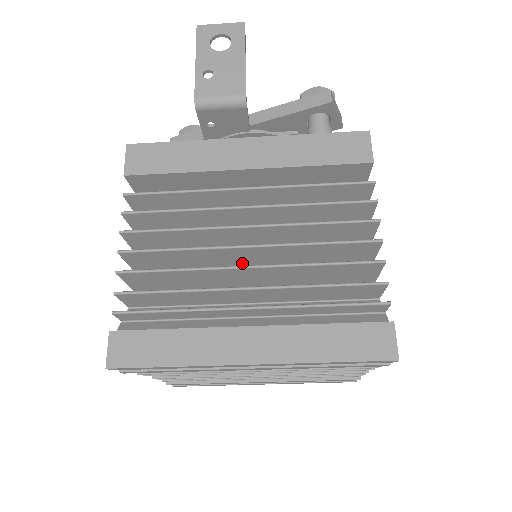
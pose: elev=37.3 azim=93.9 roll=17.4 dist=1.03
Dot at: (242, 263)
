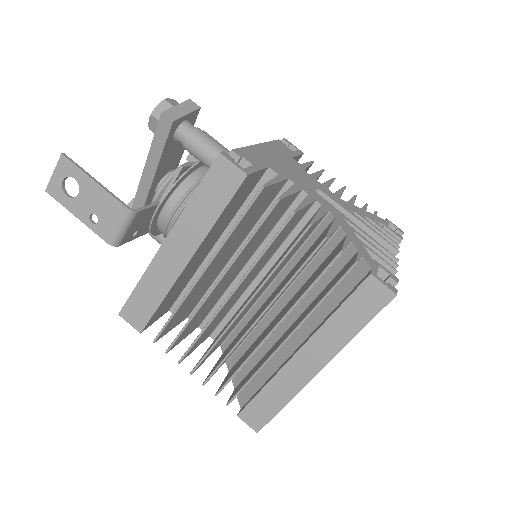
Dot at: (253, 301)
